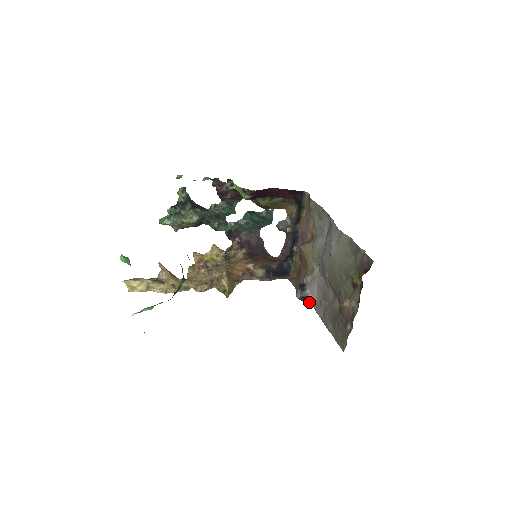
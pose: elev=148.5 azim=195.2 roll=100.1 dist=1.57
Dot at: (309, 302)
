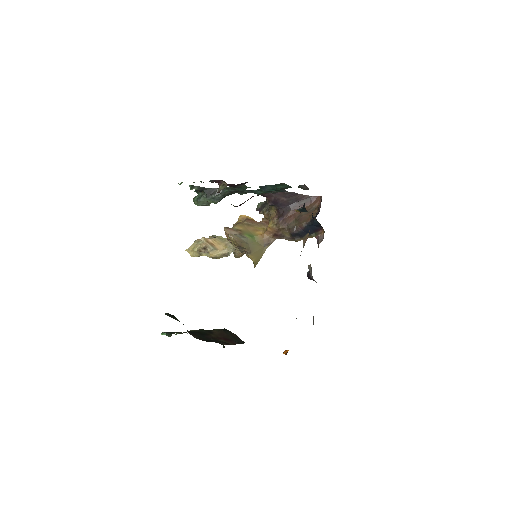
Dot at: occluded
